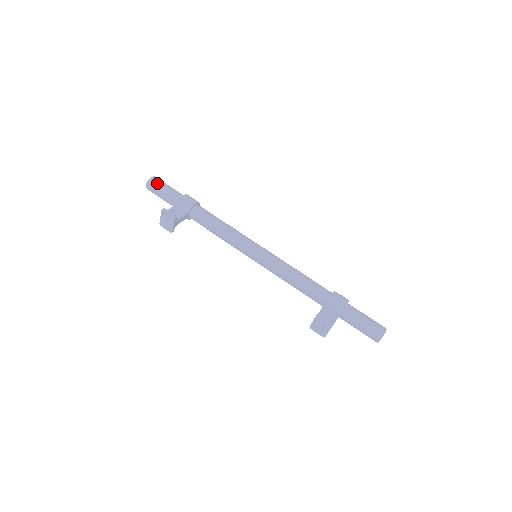
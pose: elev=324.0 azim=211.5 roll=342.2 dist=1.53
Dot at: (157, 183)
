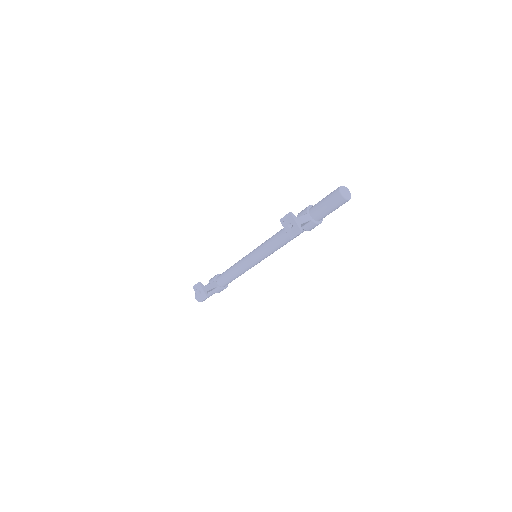
Dot at: occluded
